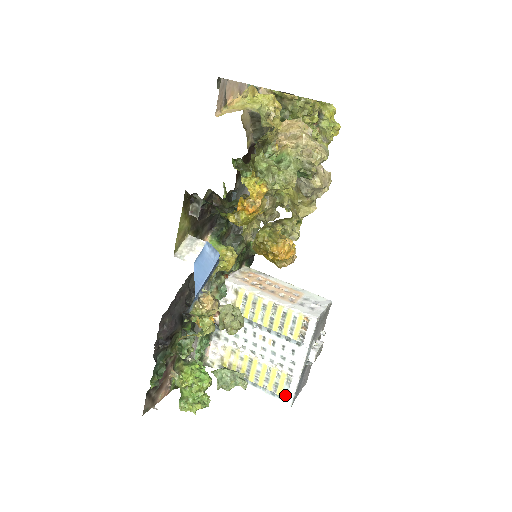
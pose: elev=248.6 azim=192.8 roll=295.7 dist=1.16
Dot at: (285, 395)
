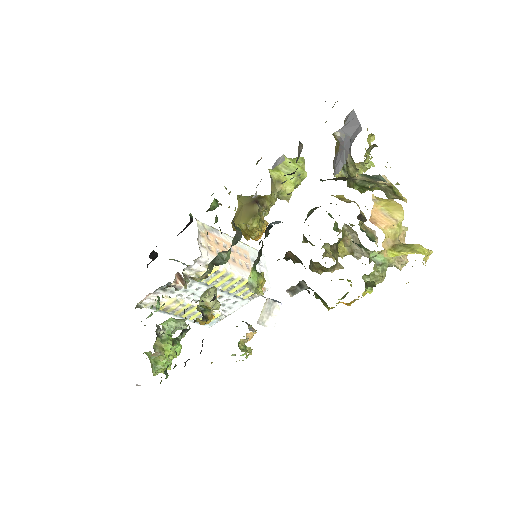
Dot at: (210, 324)
